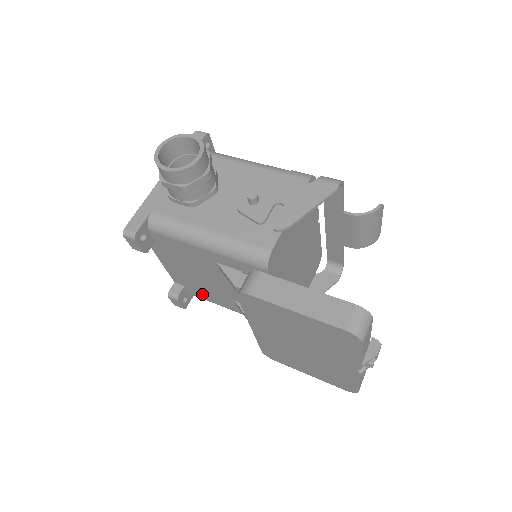
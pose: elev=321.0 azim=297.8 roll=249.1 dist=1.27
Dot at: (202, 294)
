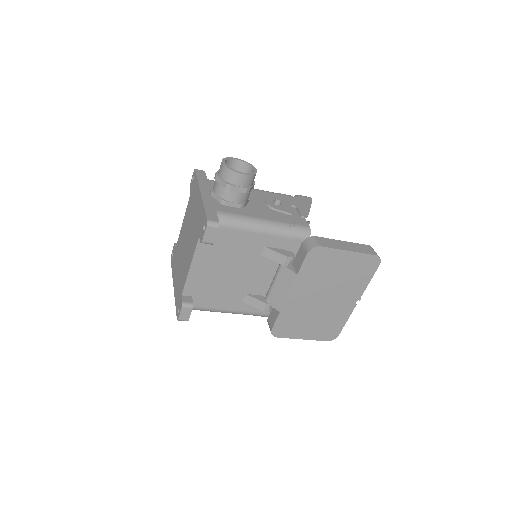
Dot at: (208, 300)
